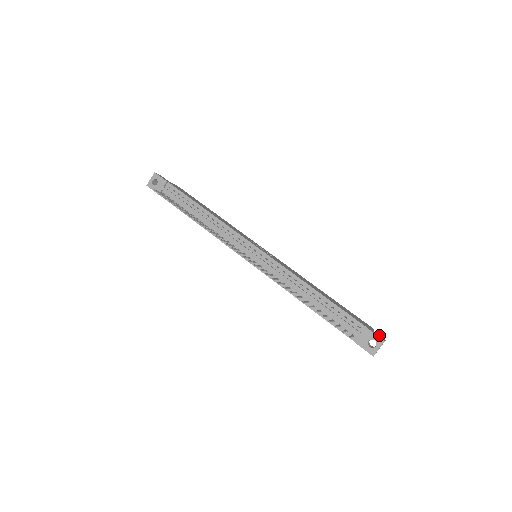
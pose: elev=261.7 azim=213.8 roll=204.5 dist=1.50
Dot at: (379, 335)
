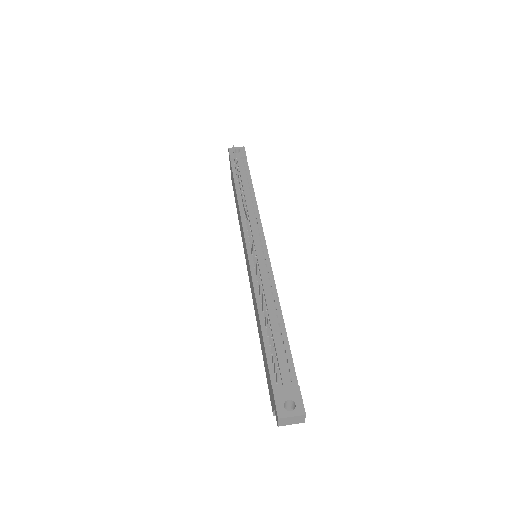
Dot at: occluded
